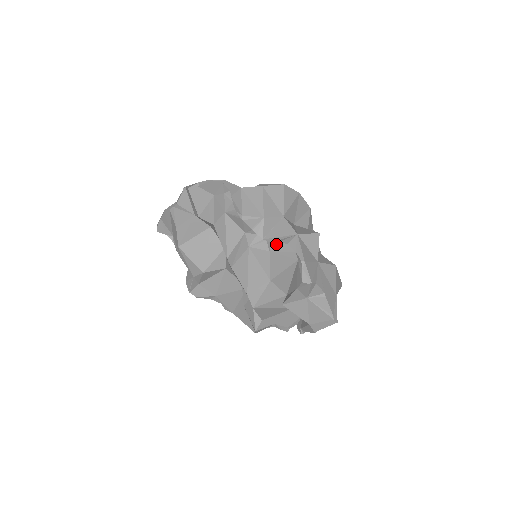
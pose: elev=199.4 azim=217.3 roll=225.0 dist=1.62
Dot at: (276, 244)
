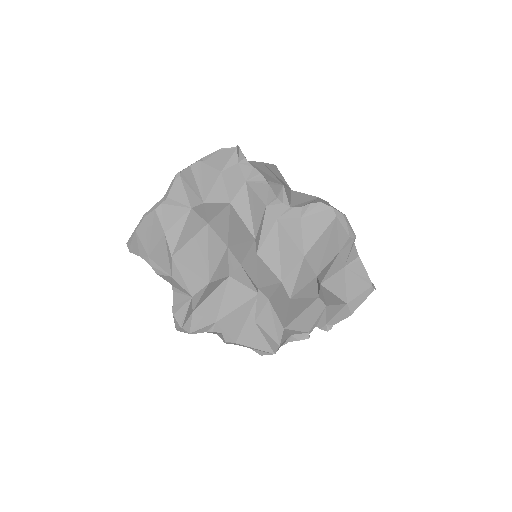
Dot at: (307, 207)
